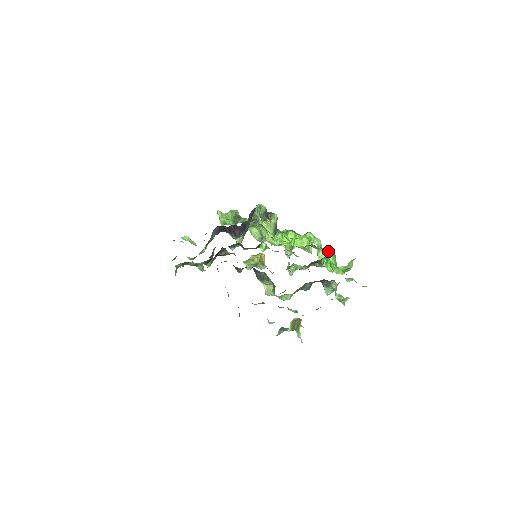
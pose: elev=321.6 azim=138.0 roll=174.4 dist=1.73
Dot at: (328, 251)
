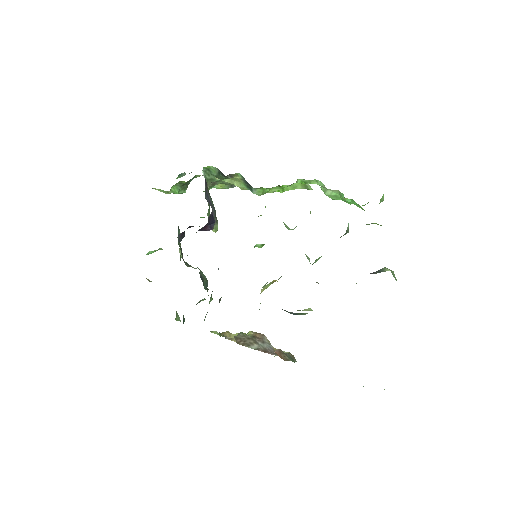
Dot at: occluded
